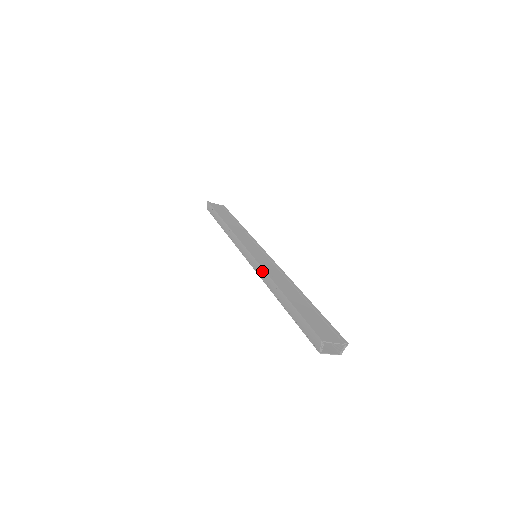
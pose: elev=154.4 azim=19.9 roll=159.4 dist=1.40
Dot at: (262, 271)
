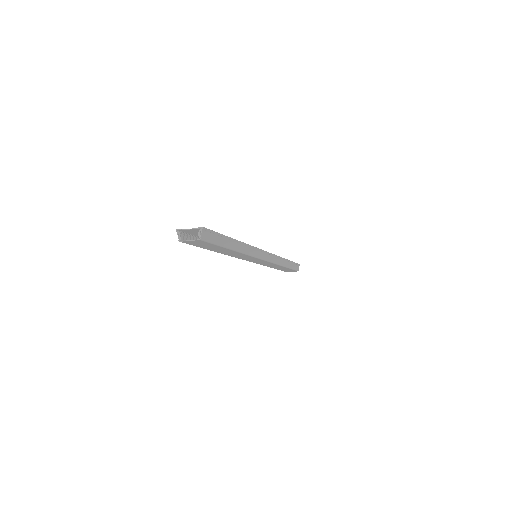
Dot at: occluded
